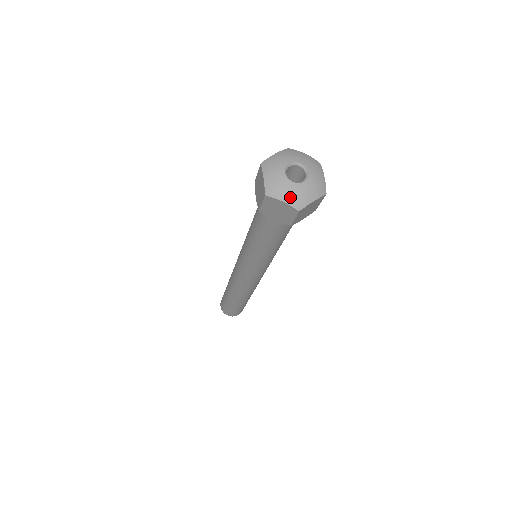
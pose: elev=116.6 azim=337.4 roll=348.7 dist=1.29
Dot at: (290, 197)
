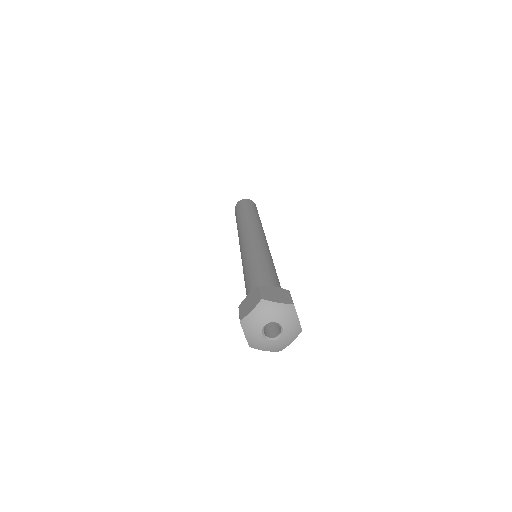
Dot at: (270, 349)
